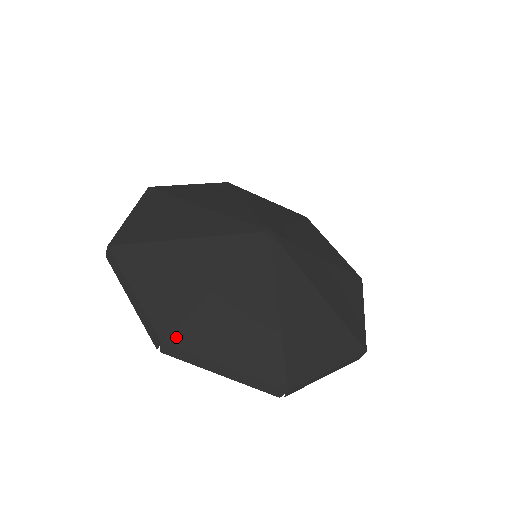
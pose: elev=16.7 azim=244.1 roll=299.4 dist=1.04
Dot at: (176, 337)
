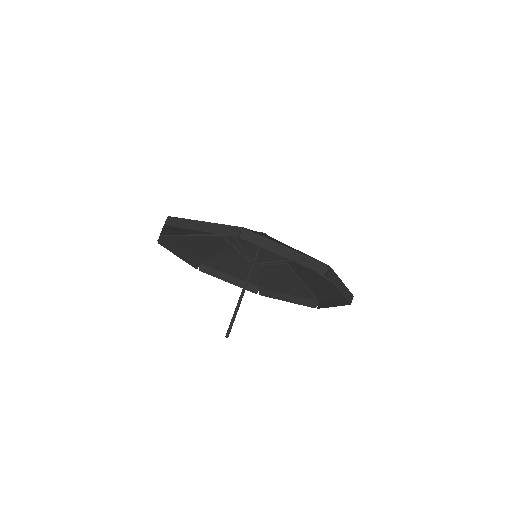
Dot at: occluded
